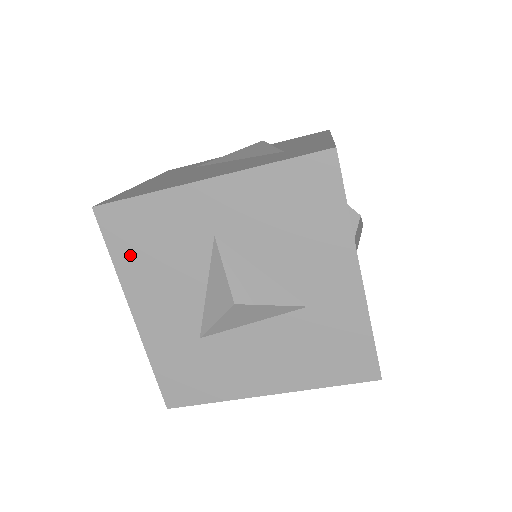
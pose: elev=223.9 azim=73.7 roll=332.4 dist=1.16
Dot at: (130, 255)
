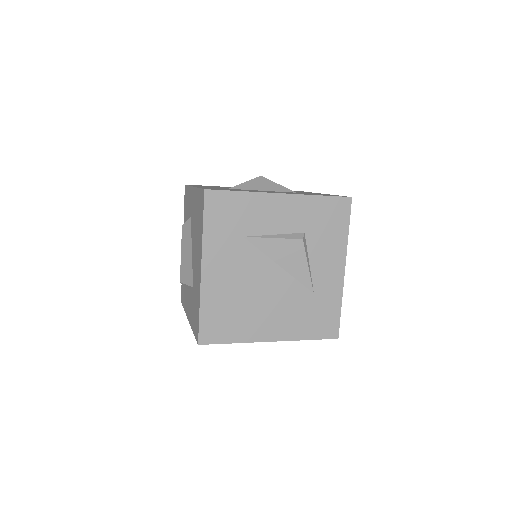
Dot at: occluded
